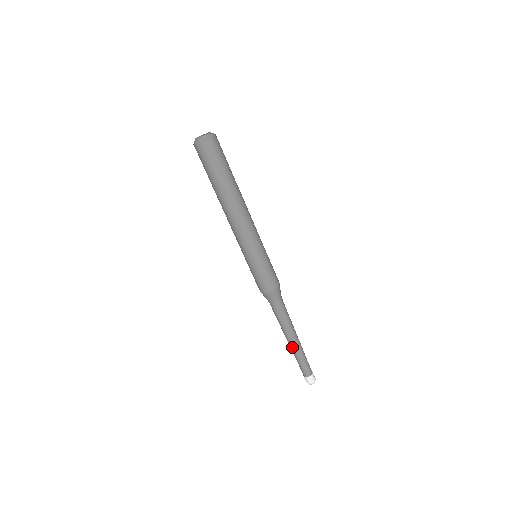
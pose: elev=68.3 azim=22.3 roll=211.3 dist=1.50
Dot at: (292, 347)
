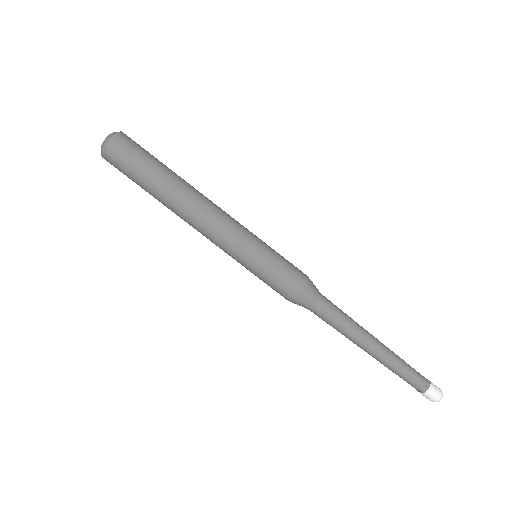
Dot at: (378, 357)
